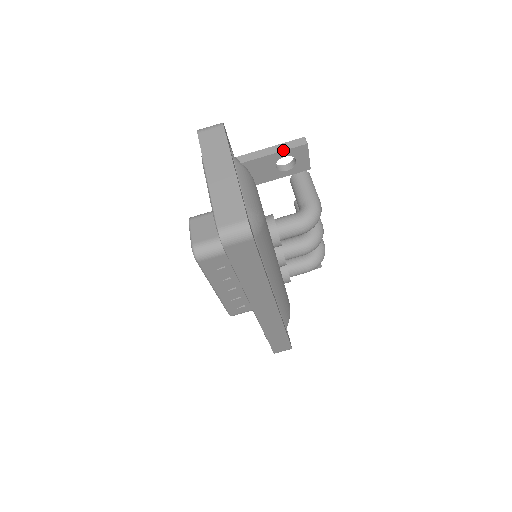
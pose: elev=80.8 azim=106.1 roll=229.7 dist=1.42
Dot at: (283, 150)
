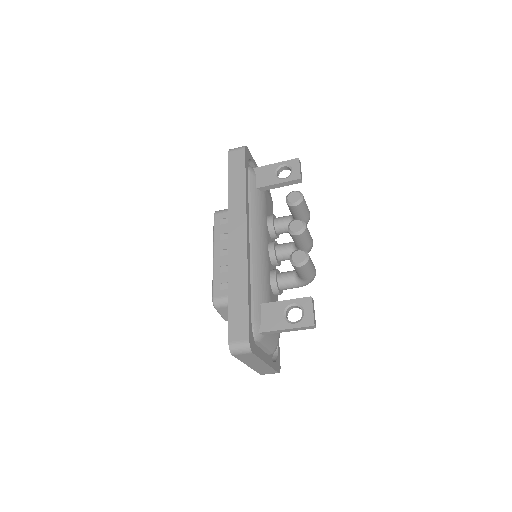
Dot at: occluded
